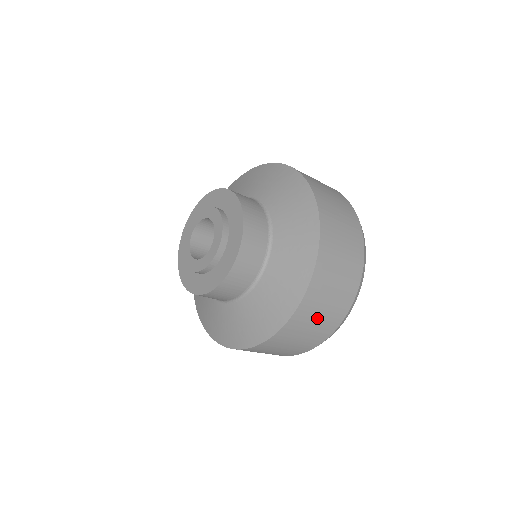
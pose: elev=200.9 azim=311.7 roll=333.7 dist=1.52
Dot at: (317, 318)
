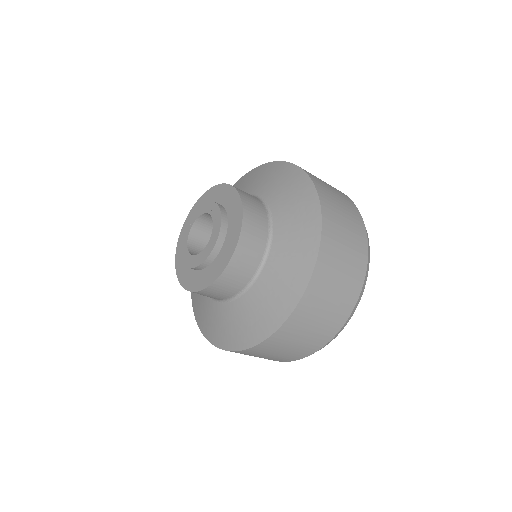
Dot at: (342, 262)
